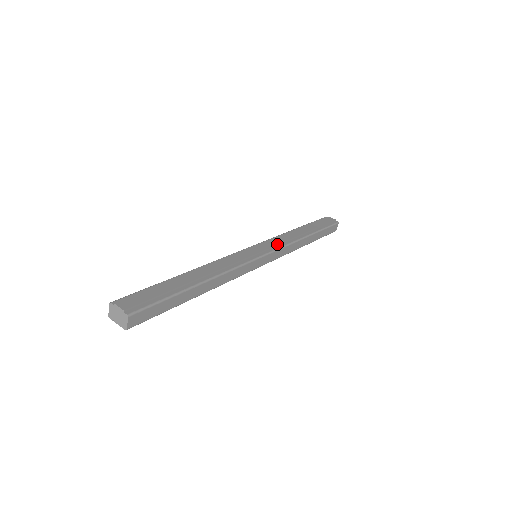
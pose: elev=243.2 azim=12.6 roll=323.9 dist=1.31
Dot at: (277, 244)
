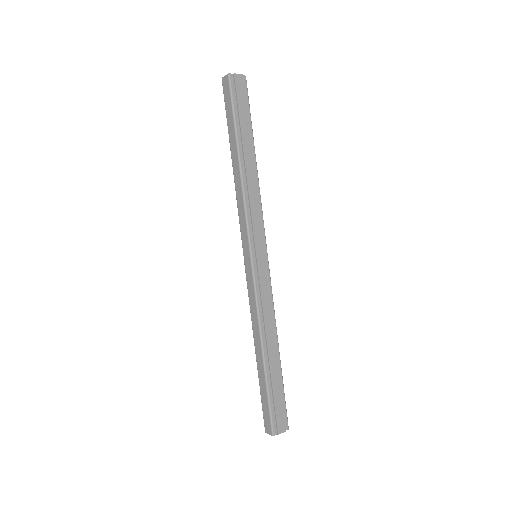
Dot at: (261, 224)
